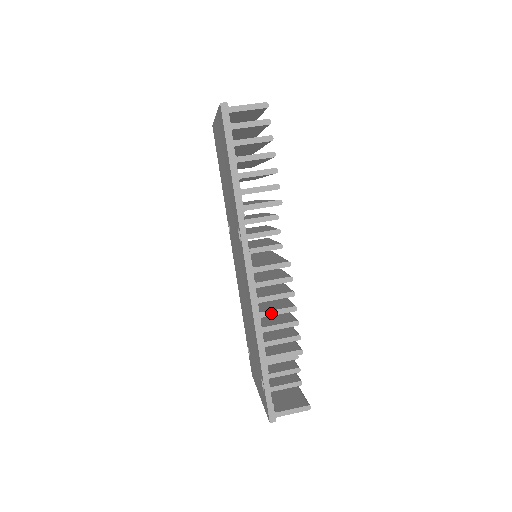
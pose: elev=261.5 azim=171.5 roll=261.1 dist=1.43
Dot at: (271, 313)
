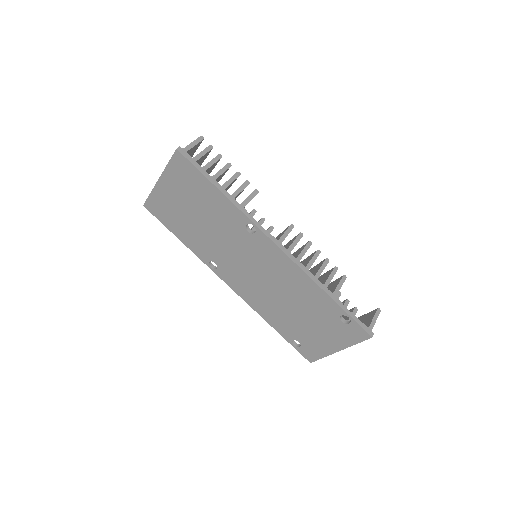
Dot at: (311, 263)
